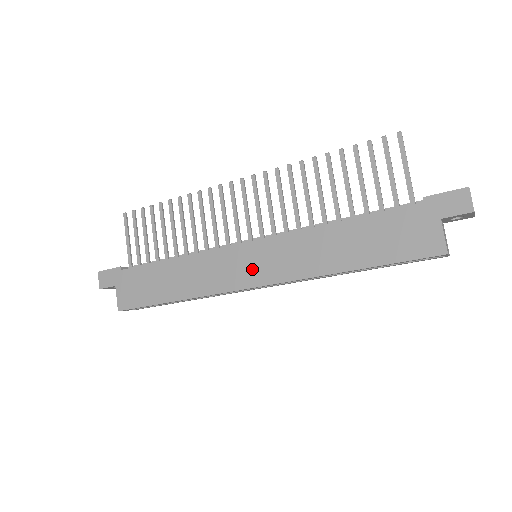
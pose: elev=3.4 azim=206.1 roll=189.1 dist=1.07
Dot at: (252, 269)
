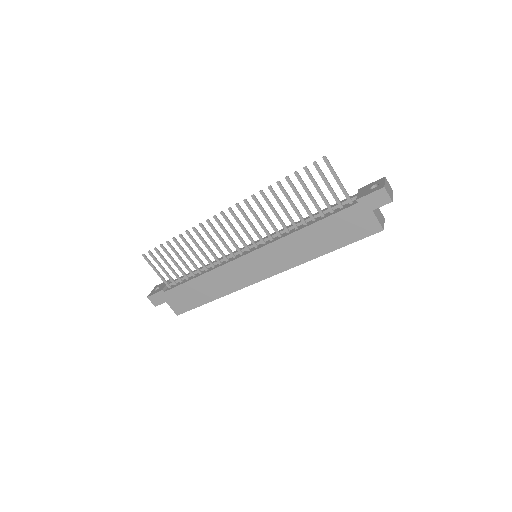
Dot at: (259, 269)
